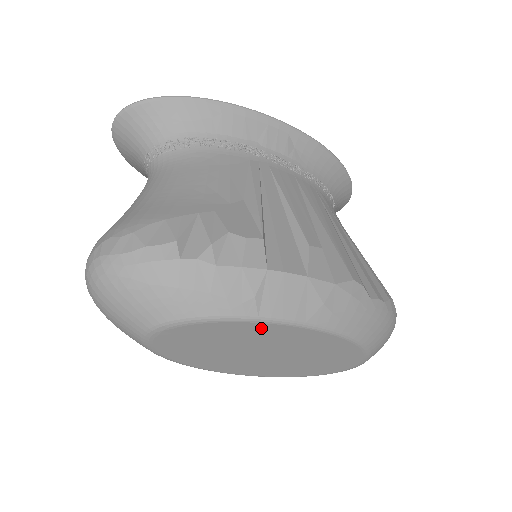
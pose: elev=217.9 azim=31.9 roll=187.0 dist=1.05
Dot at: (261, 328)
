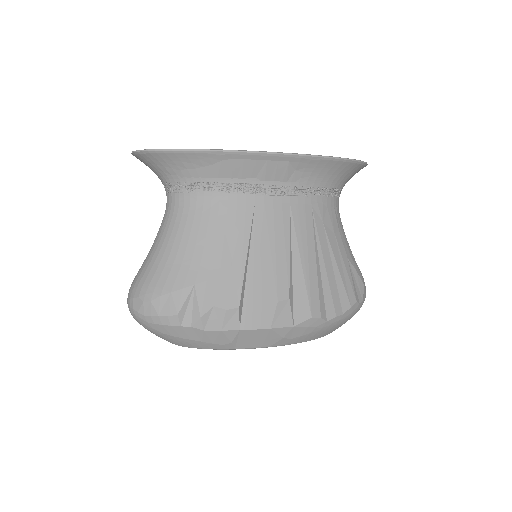
Dot at: occluded
